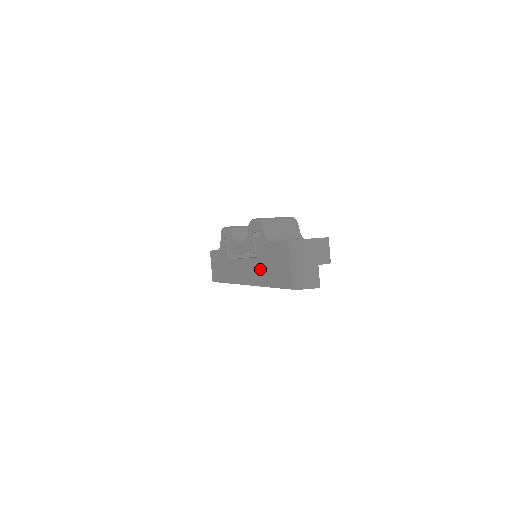
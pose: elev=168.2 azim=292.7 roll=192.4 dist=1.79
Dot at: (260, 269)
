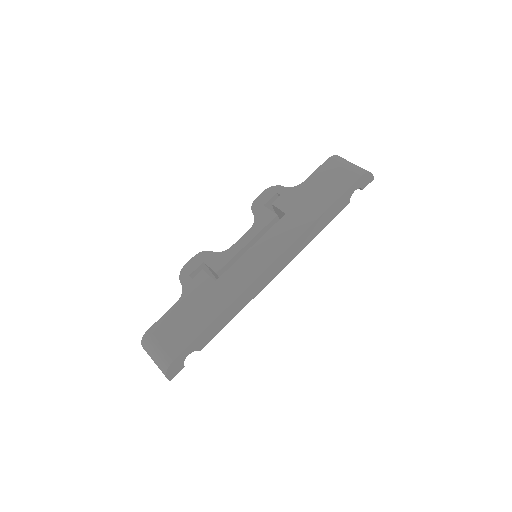
Dot at: (299, 214)
